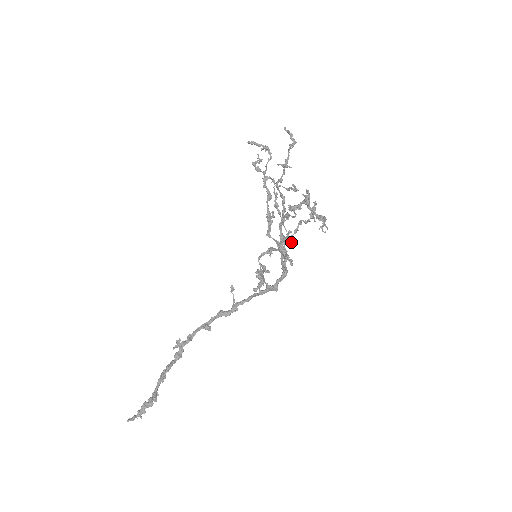
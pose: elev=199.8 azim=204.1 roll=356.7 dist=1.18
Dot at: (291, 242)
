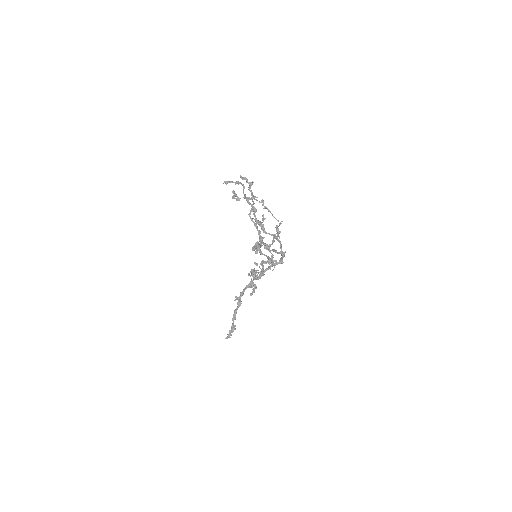
Dot at: (258, 273)
